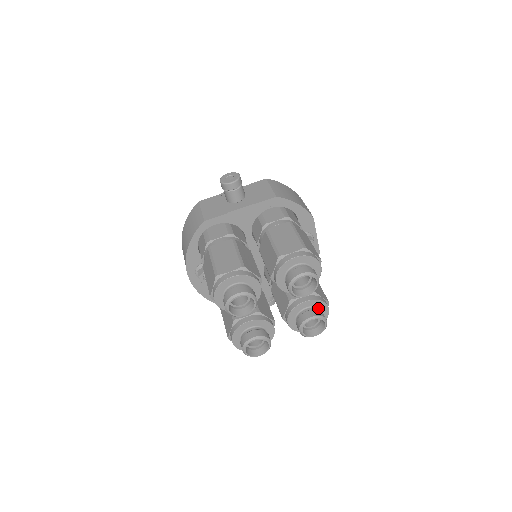
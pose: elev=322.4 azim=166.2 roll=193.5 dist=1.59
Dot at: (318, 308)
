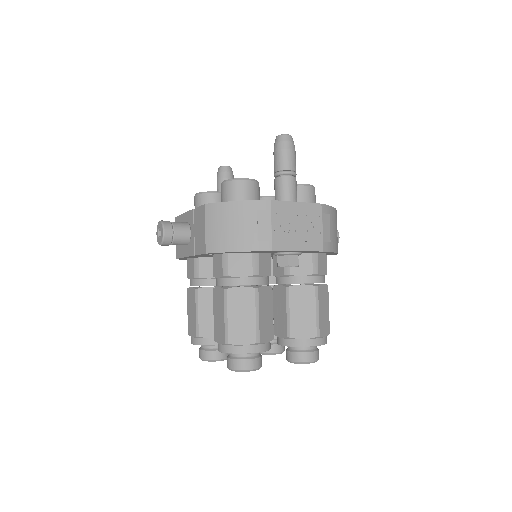
Dot at: occluded
